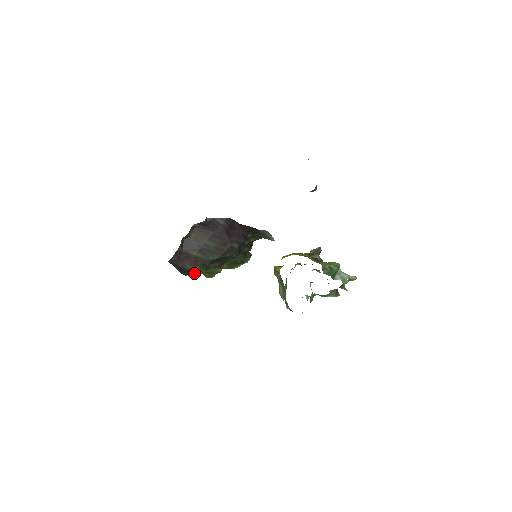
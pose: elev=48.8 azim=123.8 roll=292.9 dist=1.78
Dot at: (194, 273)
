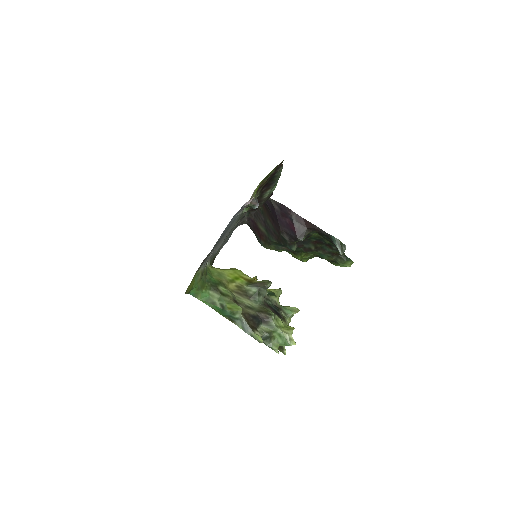
Dot at: (263, 246)
